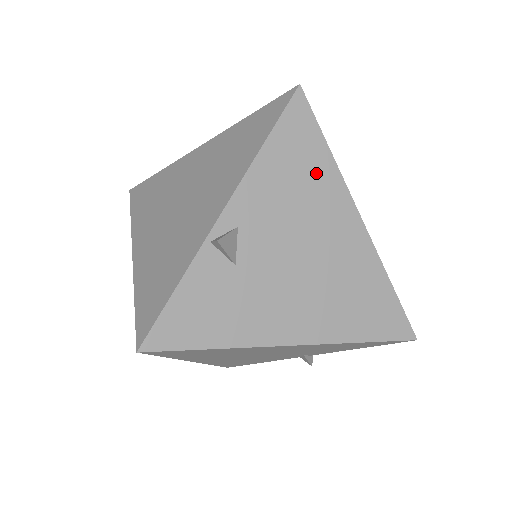
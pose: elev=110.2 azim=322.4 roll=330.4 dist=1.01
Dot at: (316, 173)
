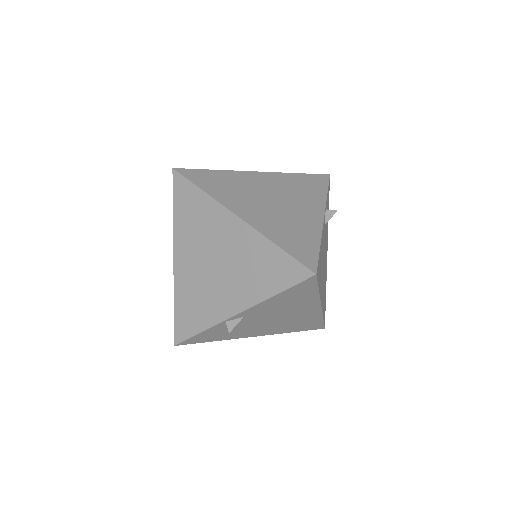
Dot at: (303, 298)
